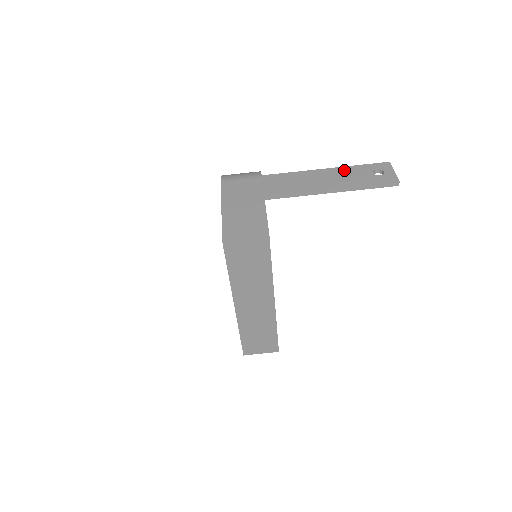
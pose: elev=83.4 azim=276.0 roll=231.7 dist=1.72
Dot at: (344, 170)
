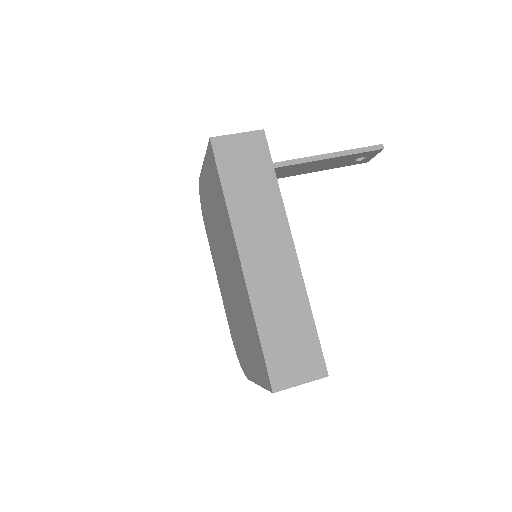
Dot at: occluded
